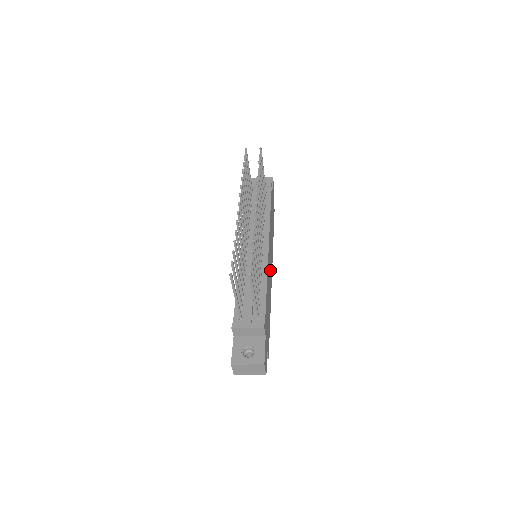
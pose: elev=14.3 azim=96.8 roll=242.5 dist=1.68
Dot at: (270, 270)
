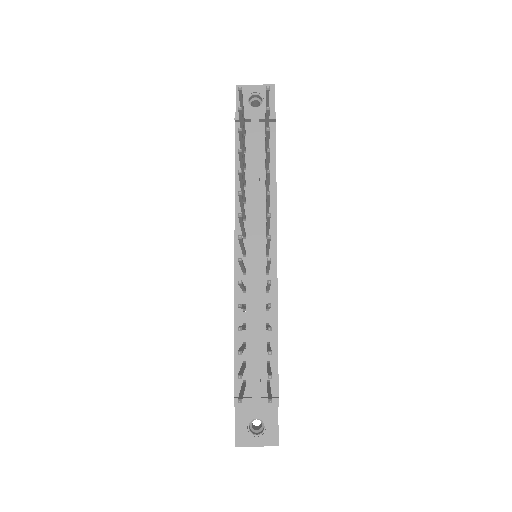
Dot at: occluded
